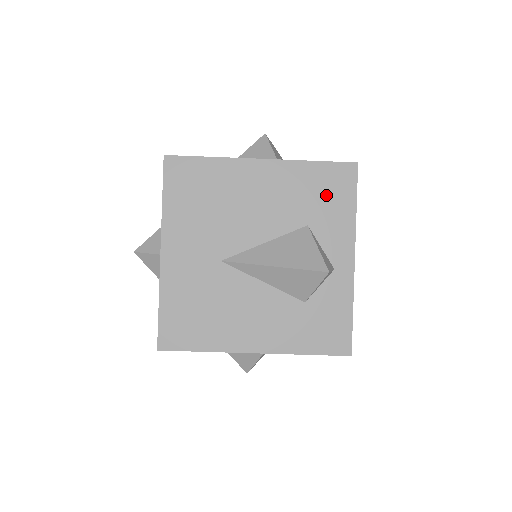
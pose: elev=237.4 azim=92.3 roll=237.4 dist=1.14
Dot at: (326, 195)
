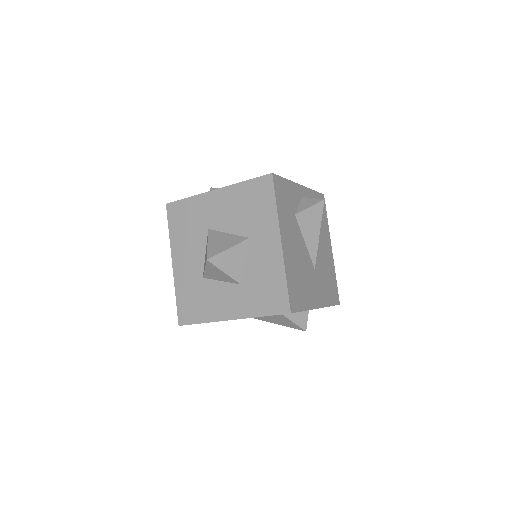
Dot at: occluded
